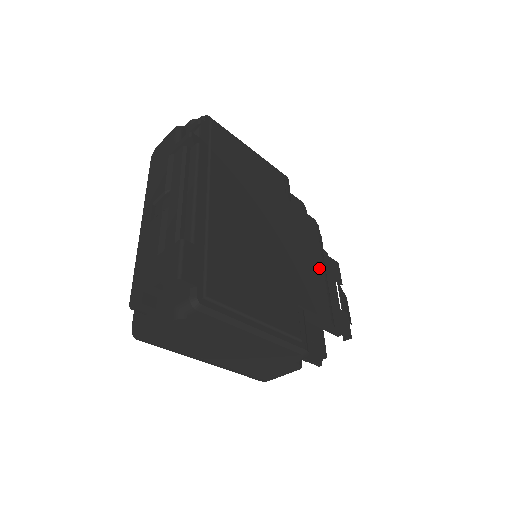
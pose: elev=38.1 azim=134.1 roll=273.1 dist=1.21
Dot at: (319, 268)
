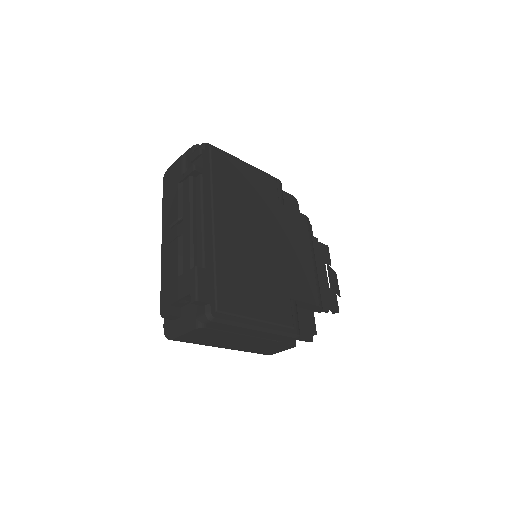
Dot at: (309, 260)
